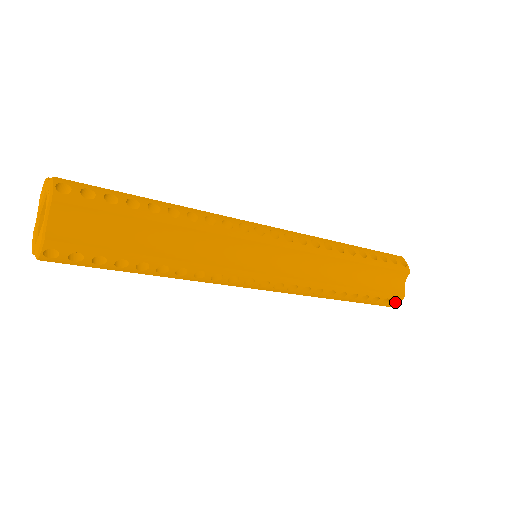
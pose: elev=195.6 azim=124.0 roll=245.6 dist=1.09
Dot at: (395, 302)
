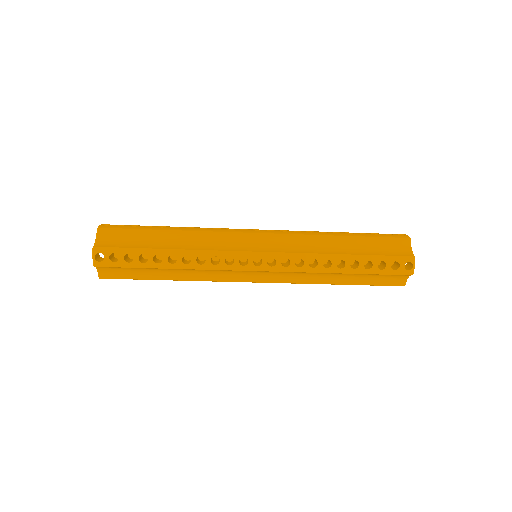
Dot at: (411, 267)
